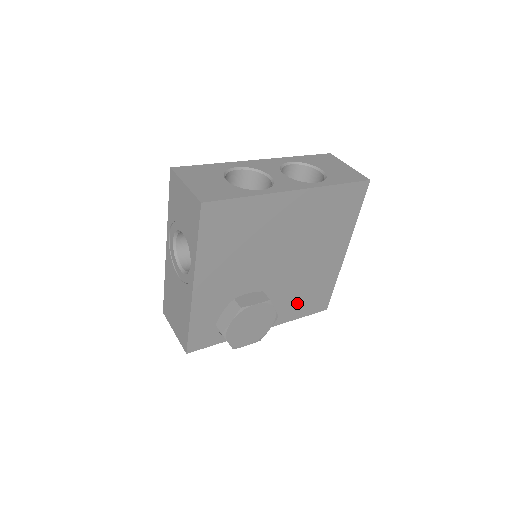
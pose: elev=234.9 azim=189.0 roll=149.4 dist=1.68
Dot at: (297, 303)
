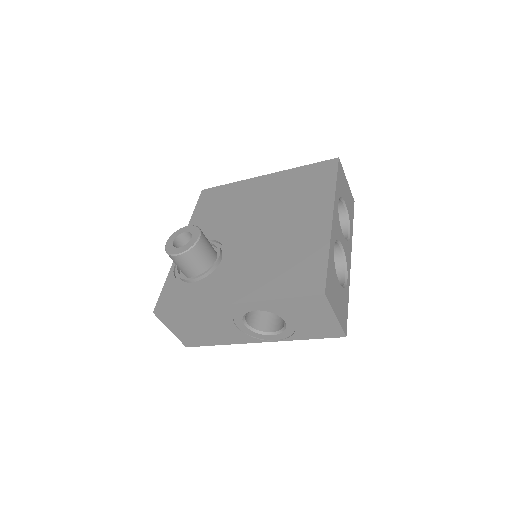
Dot at: occluded
